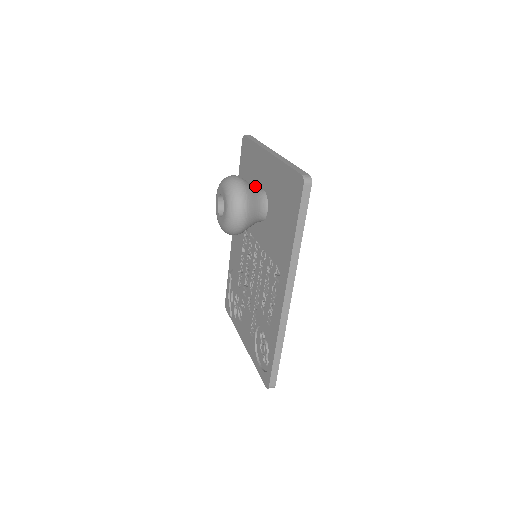
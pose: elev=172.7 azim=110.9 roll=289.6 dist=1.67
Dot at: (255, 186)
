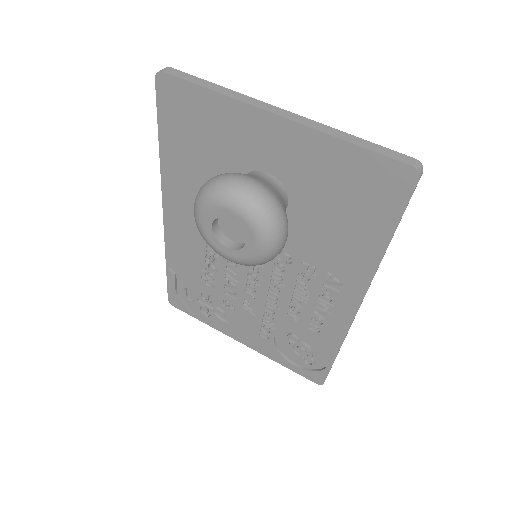
Dot at: (232, 164)
